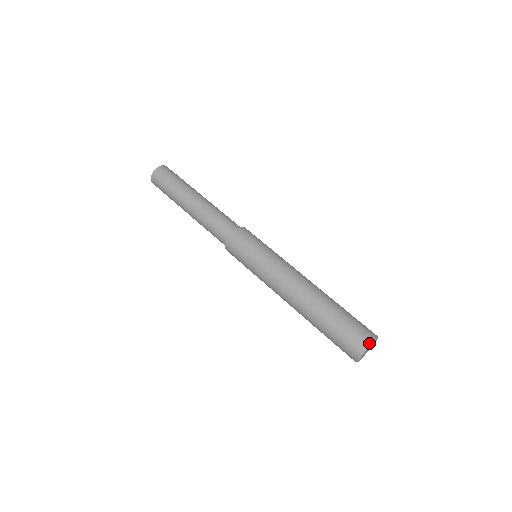
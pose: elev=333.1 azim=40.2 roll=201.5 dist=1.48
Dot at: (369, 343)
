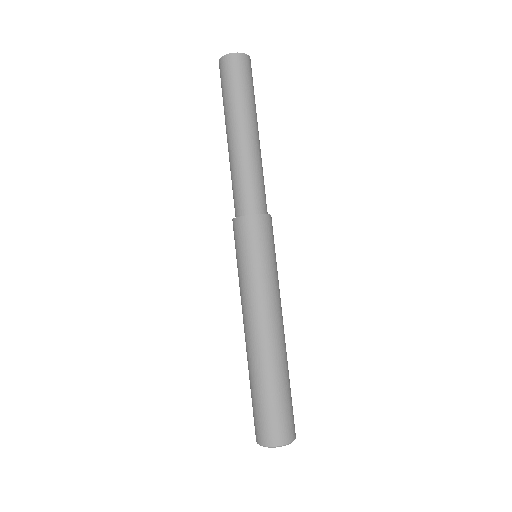
Dot at: (276, 445)
